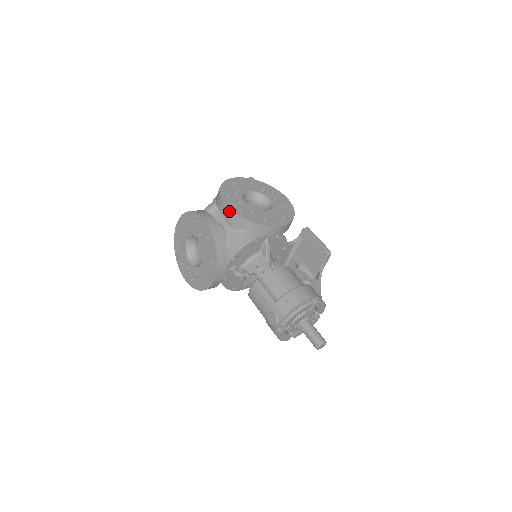
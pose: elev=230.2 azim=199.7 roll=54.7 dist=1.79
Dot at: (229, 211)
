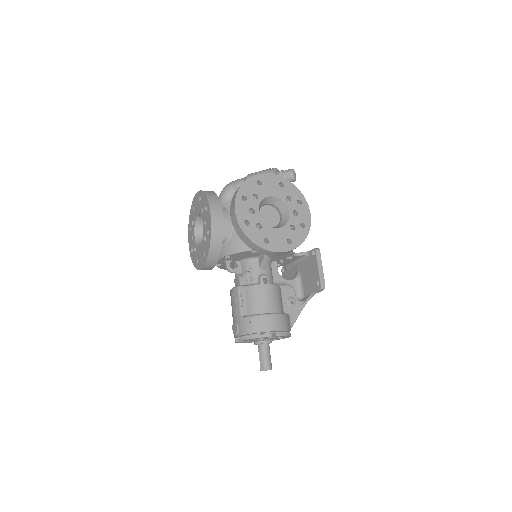
Dot at: (235, 218)
